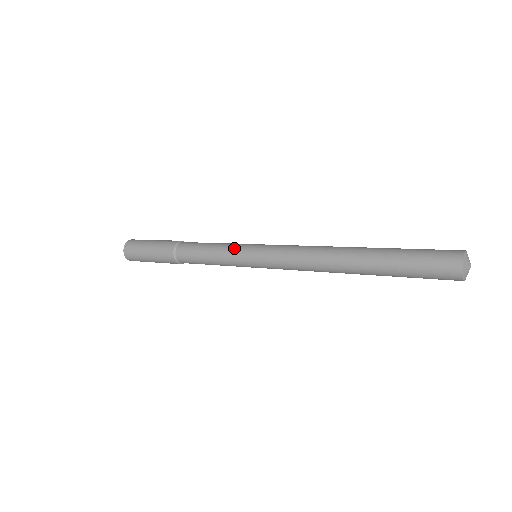
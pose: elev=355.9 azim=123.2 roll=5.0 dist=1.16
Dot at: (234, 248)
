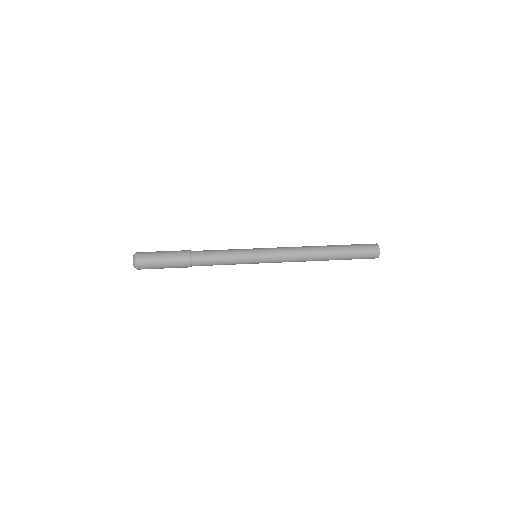
Dot at: (243, 262)
